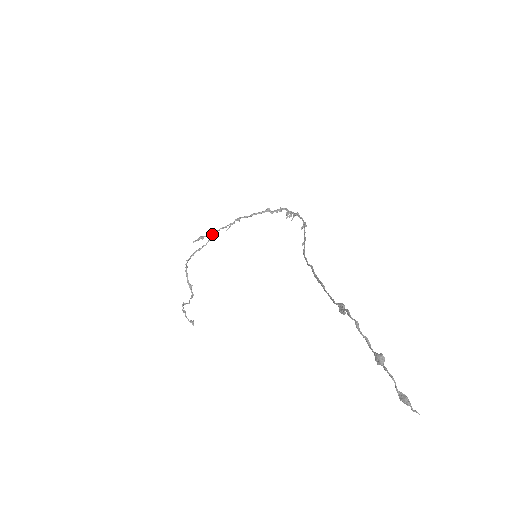
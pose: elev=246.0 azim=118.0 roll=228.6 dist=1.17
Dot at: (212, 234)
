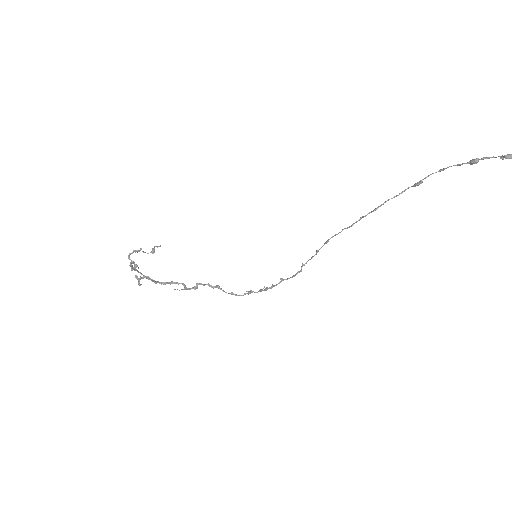
Dot at: (160, 282)
